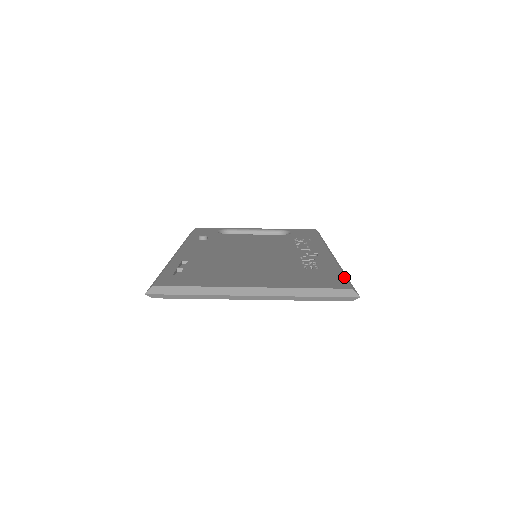
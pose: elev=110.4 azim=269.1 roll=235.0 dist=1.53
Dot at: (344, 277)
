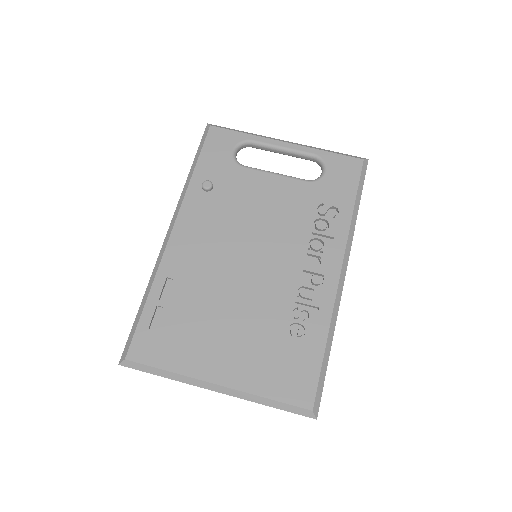
Dot at: (319, 373)
